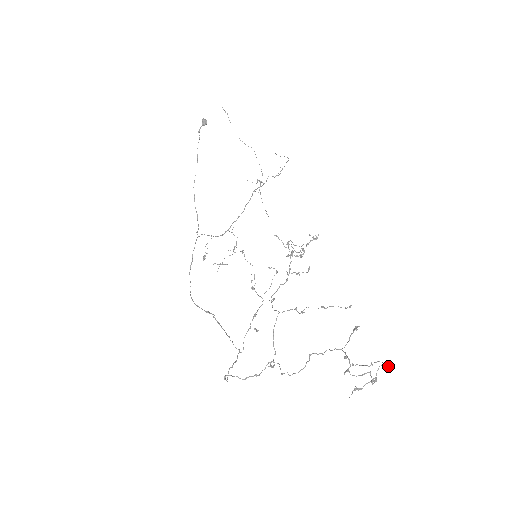
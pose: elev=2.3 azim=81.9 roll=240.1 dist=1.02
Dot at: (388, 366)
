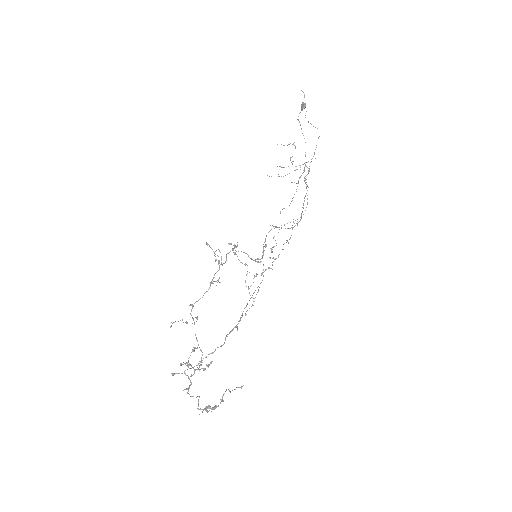
Dot at: (222, 398)
